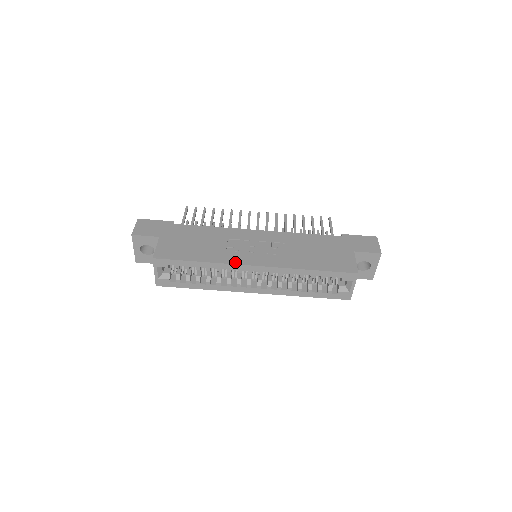
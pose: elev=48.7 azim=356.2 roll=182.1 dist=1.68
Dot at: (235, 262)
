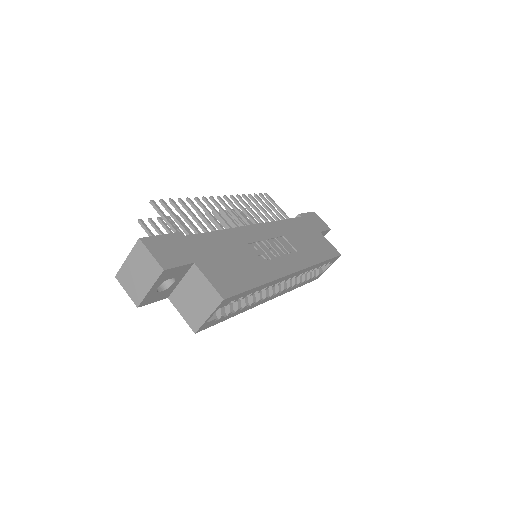
Dot at: (282, 274)
